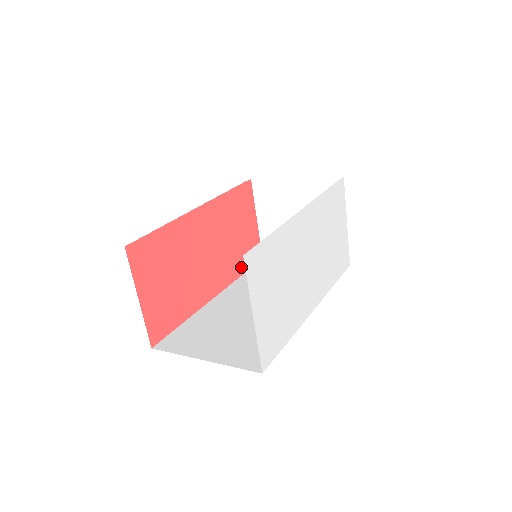
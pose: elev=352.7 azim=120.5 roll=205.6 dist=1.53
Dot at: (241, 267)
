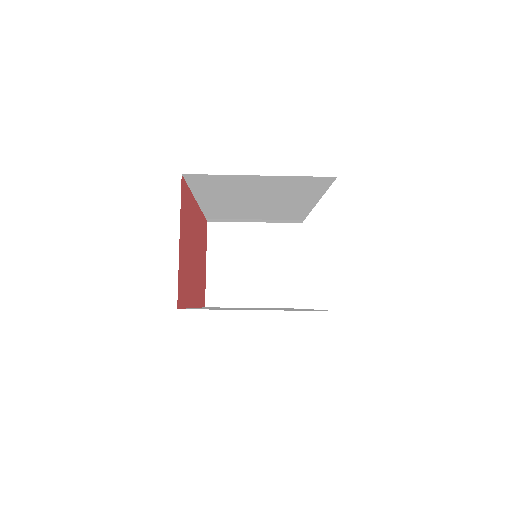
Dot at: (200, 298)
